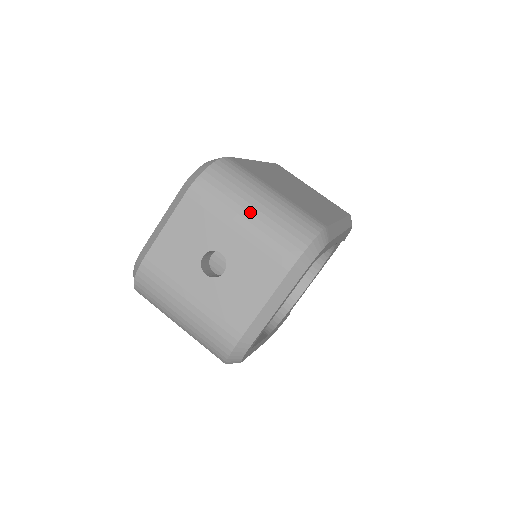
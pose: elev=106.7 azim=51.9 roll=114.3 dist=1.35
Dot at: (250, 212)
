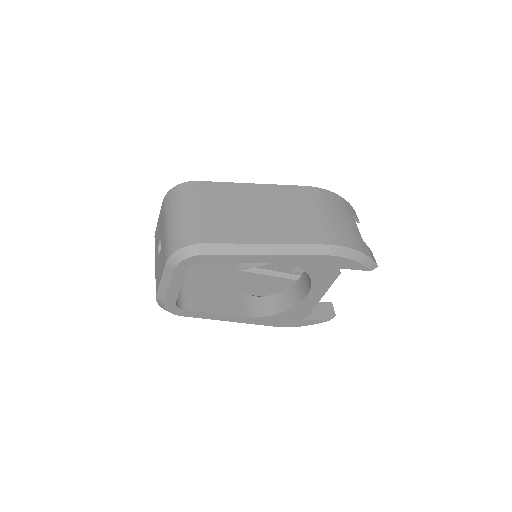
Dot at: (170, 221)
